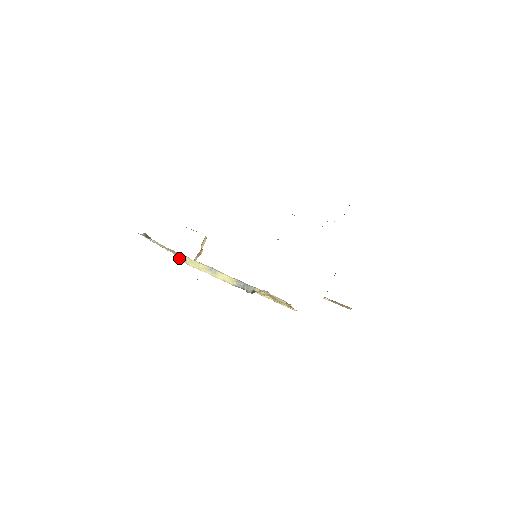
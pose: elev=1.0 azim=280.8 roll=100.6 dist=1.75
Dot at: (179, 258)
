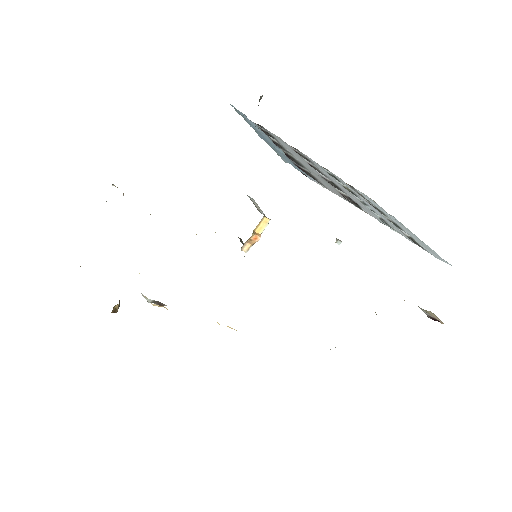
Dot at: occluded
